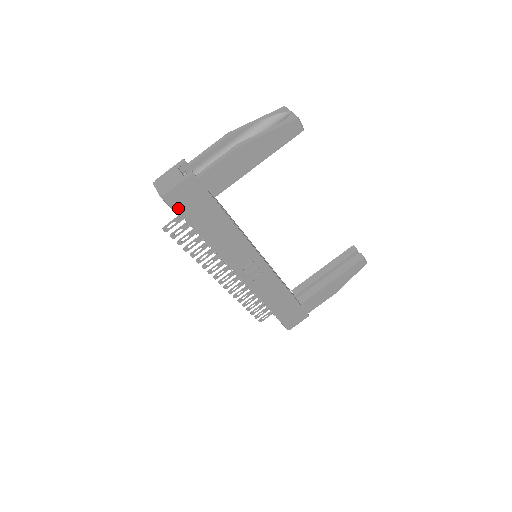
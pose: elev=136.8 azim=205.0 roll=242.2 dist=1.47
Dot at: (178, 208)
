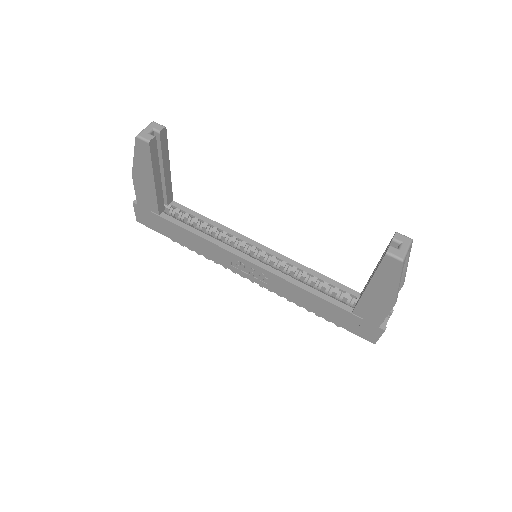
Dot at: (151, 227)
